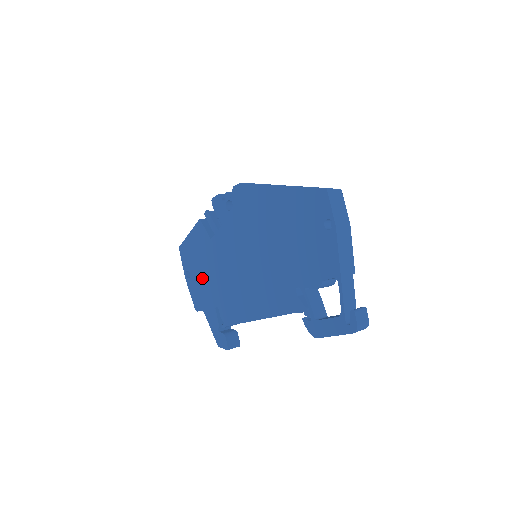
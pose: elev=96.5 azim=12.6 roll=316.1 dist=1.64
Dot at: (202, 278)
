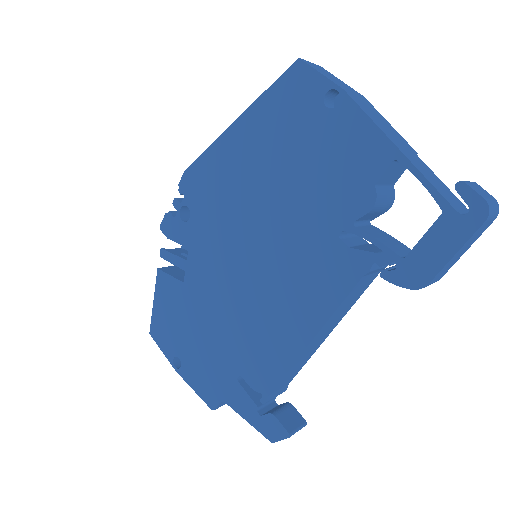
Dot at: (198, 350)
